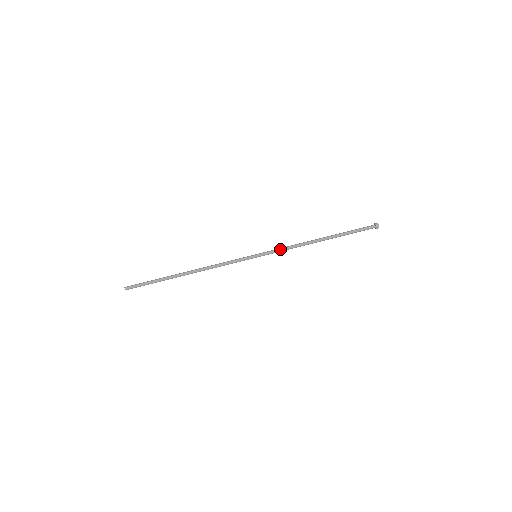
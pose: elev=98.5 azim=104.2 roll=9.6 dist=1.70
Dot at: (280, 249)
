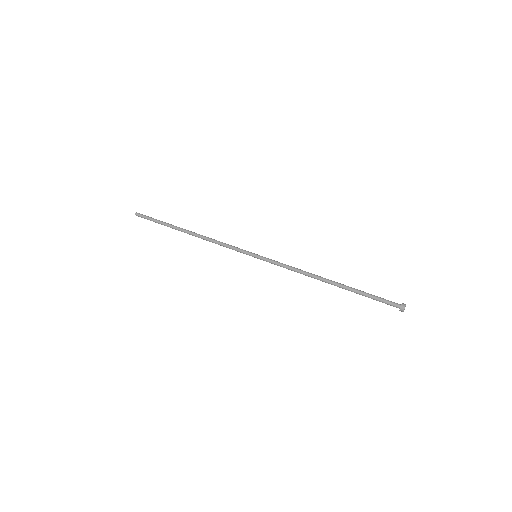
Dot at: occluded
